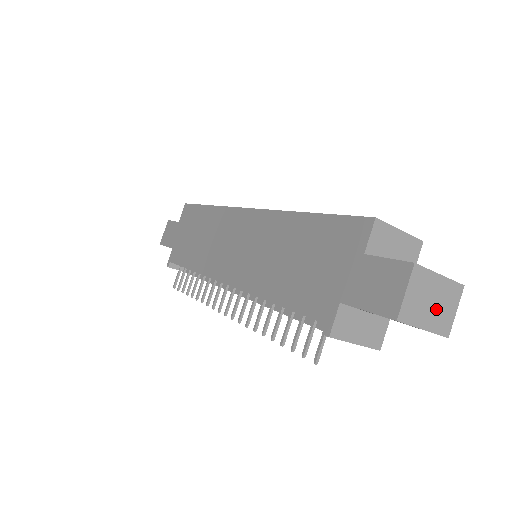
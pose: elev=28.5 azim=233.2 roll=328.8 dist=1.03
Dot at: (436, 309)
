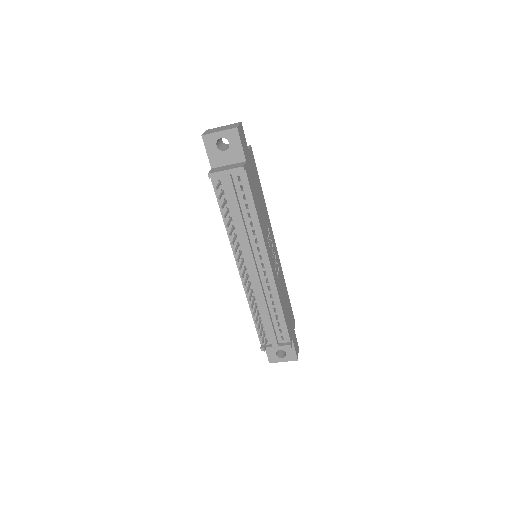
Dot at: (225, 128)
